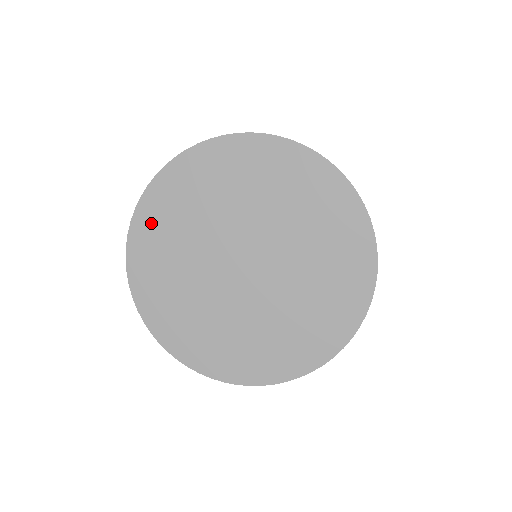
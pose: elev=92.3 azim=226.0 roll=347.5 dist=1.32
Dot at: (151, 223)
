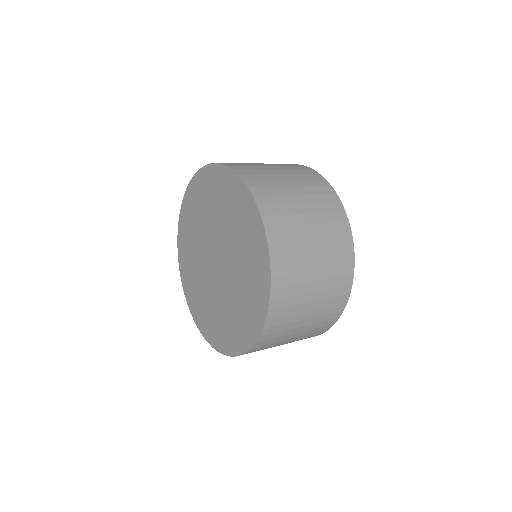
Dot at: (210, 180)
